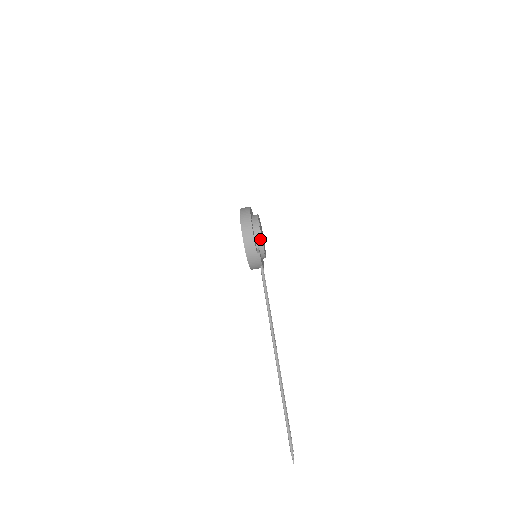
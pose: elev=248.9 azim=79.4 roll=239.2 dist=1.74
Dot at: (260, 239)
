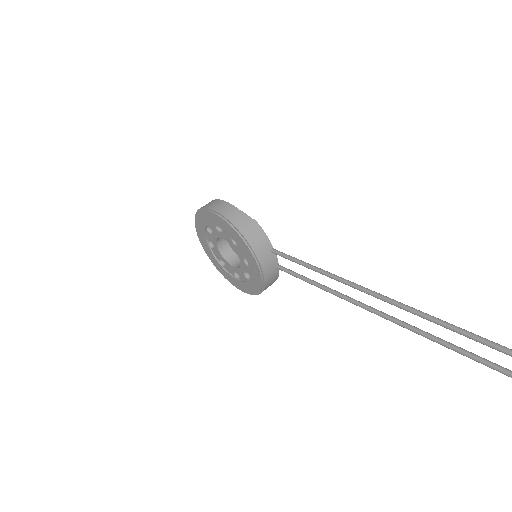
Dot at: occluded
